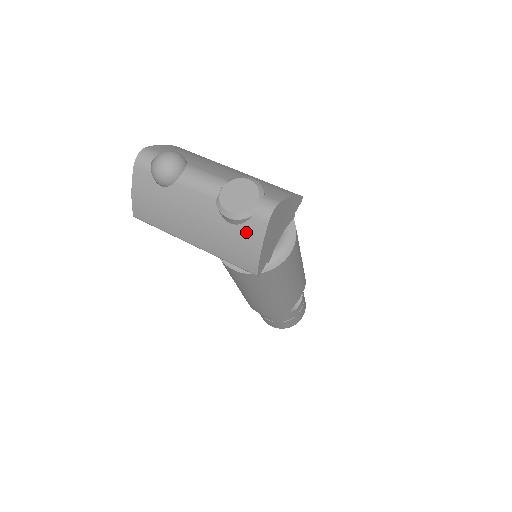
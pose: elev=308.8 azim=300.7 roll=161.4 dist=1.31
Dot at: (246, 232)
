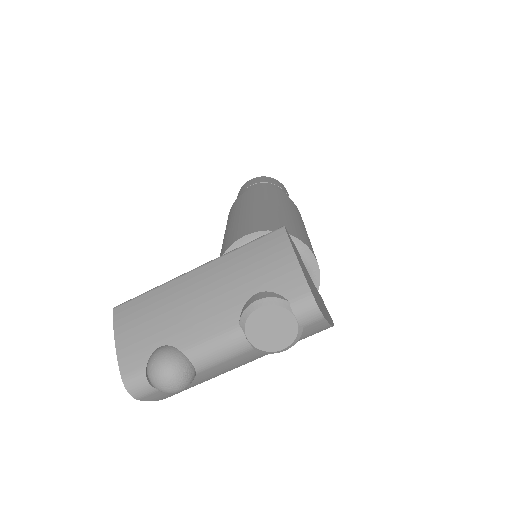
Dot at: (306, 334)
